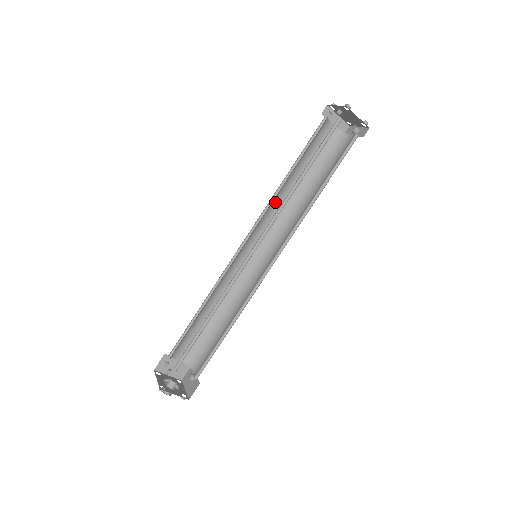
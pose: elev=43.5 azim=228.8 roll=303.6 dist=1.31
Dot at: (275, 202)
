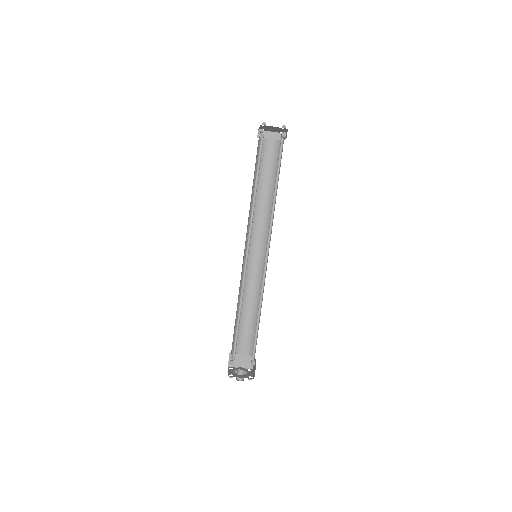
Dot at: (255, 213)
